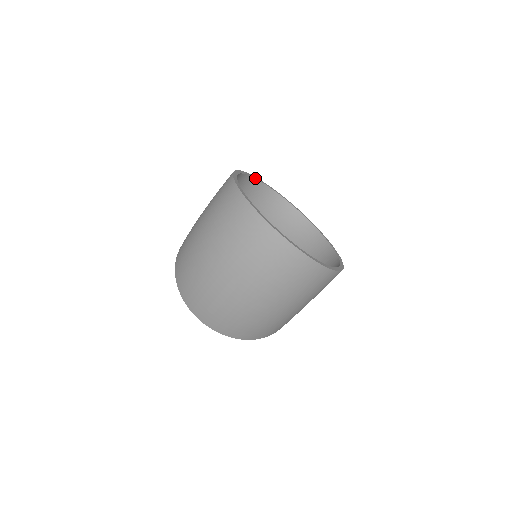
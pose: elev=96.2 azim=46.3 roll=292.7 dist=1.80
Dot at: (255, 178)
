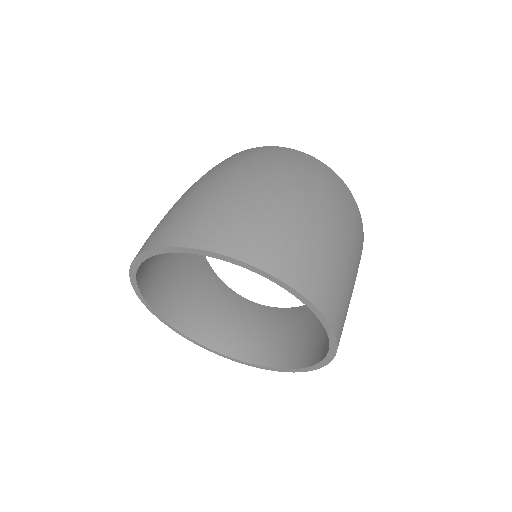
Dot at: occluded
